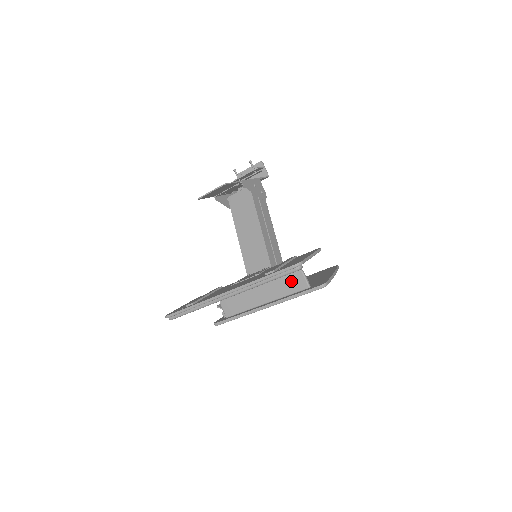
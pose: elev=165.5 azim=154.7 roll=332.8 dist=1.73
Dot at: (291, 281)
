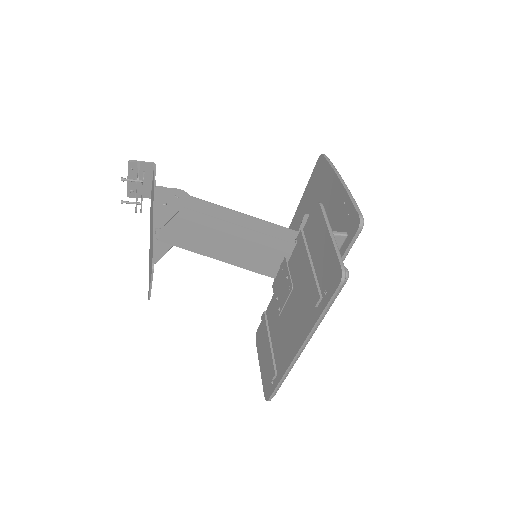
Dot at: occluded
